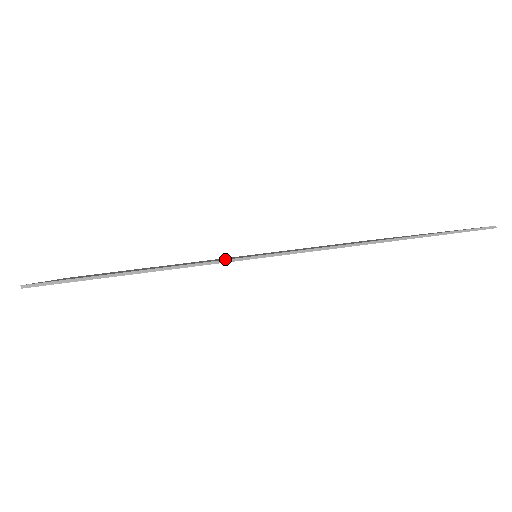
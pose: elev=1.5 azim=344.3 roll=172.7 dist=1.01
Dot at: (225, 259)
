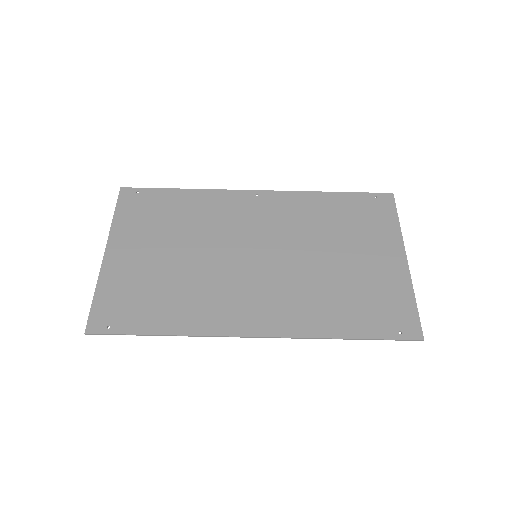
Dot at: (209, 325)
